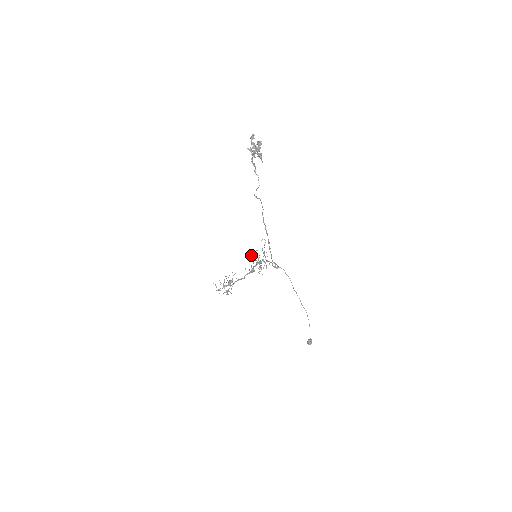
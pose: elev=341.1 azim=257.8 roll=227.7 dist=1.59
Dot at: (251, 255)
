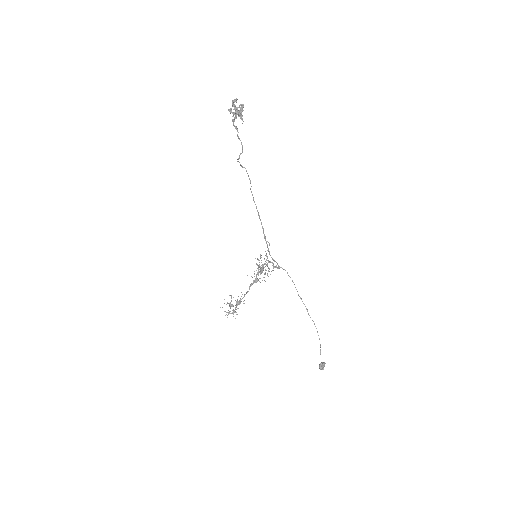
Dot at: occluded
